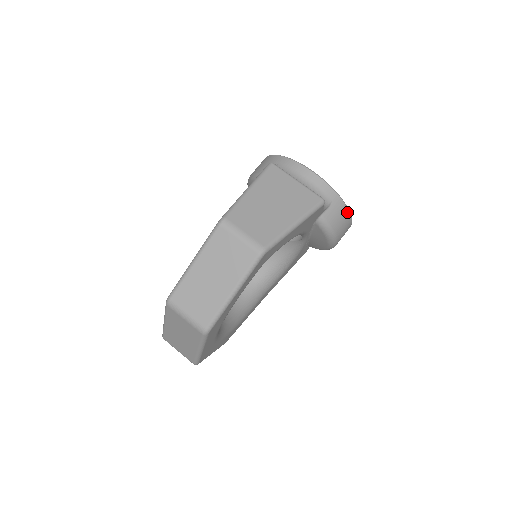
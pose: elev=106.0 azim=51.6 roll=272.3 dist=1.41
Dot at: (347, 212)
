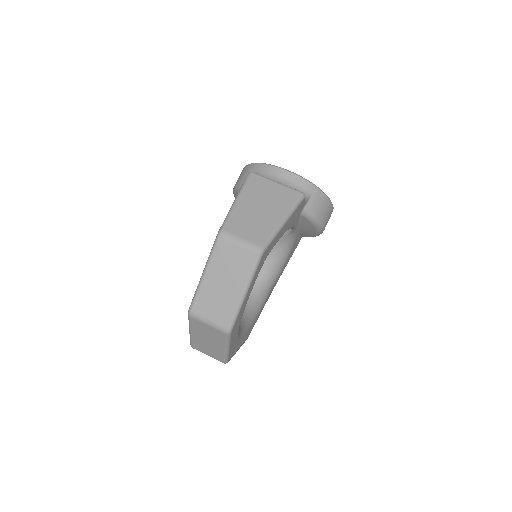
Dot at: (327, 199)
